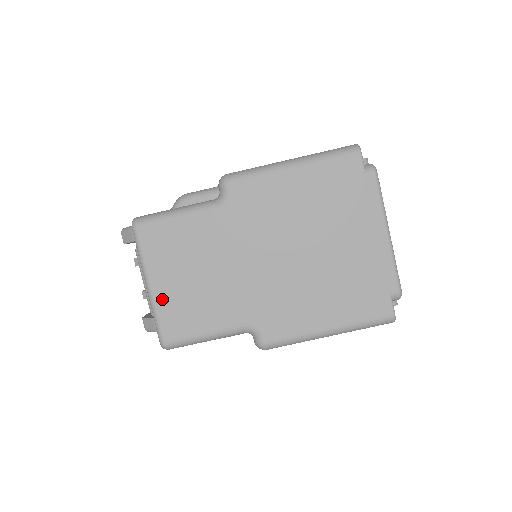
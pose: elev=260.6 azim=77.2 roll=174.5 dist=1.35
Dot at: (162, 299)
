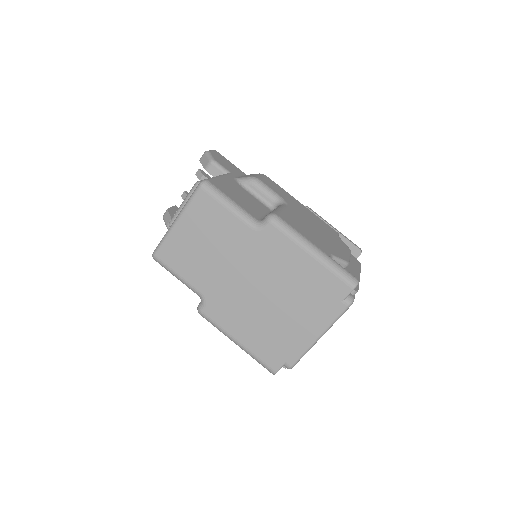
Dot at: (176, 236)
